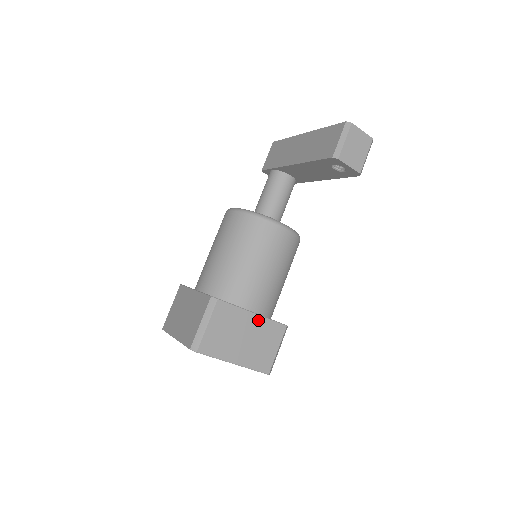
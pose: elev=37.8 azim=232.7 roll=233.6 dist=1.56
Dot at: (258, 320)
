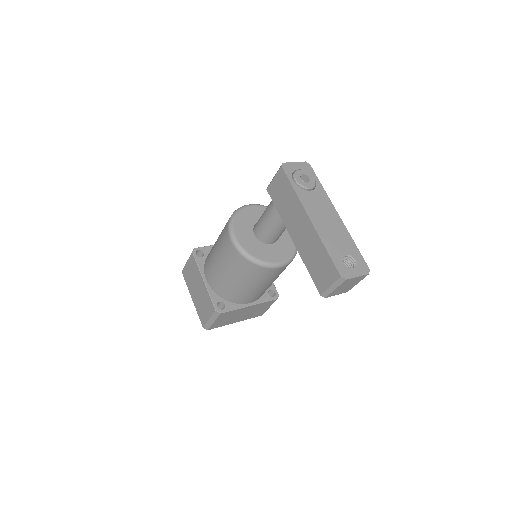
Dot at: (254, 306)
